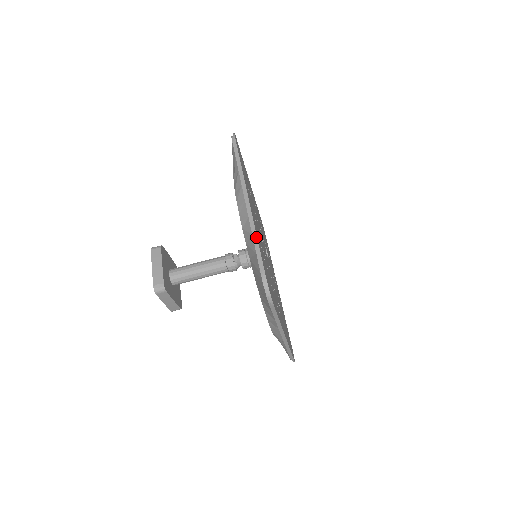
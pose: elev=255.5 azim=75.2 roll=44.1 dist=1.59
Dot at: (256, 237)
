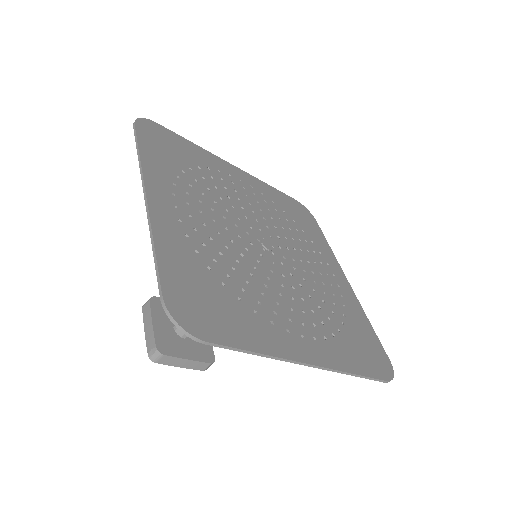
Dot at: (153, 246)
